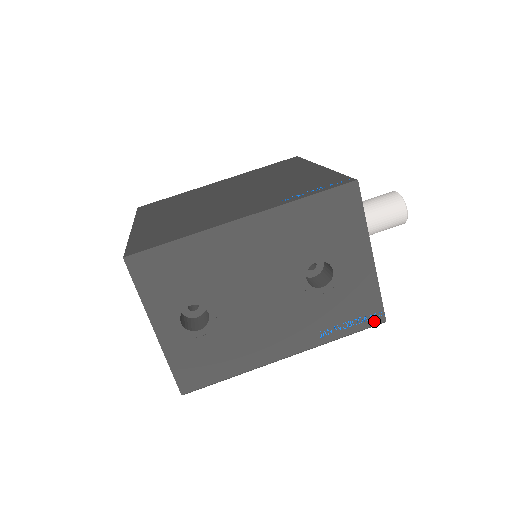
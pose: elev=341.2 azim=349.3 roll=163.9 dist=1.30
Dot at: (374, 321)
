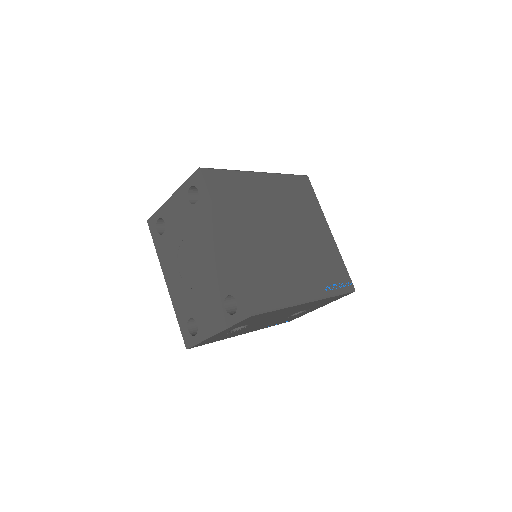
Dot at: occluded
